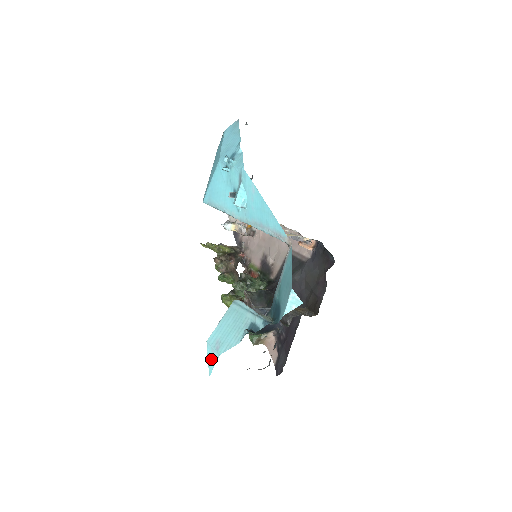
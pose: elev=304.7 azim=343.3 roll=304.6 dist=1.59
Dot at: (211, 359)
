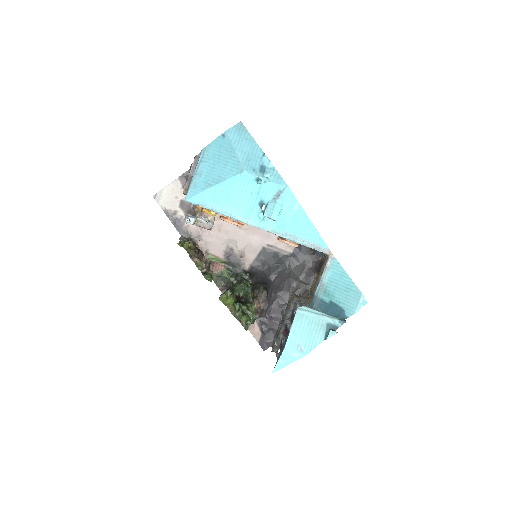
Dot at: (286, 359)
